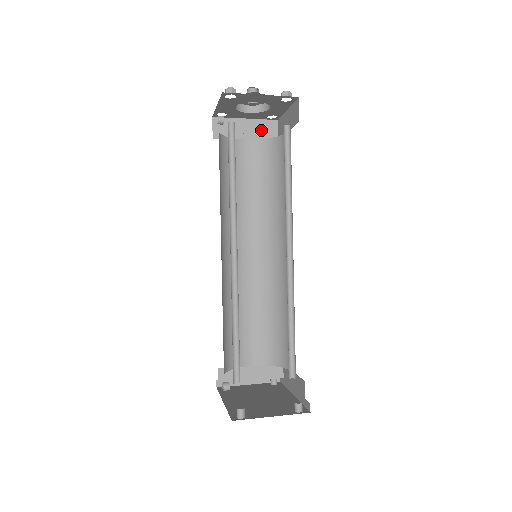
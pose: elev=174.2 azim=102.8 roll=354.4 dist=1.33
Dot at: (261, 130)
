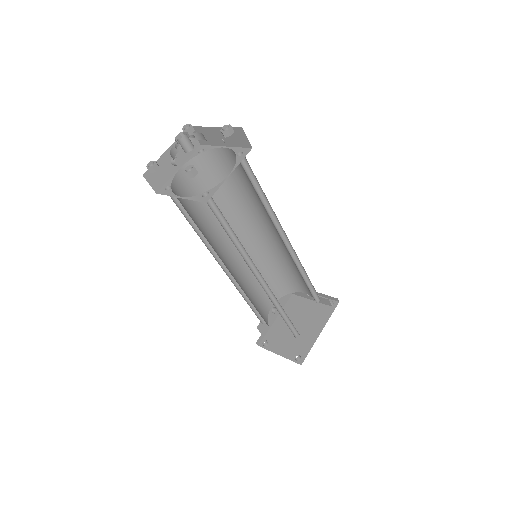
Dot at: (232, 137)
